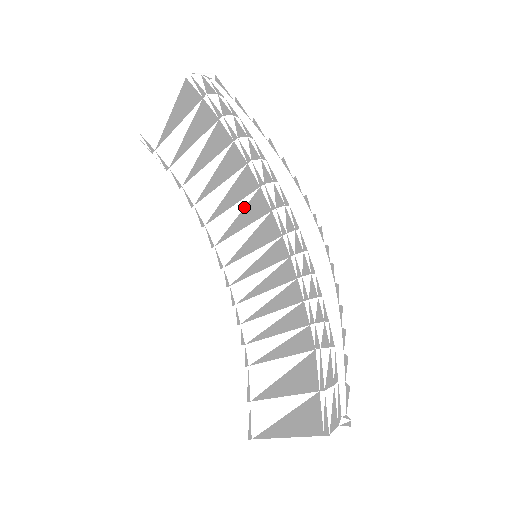
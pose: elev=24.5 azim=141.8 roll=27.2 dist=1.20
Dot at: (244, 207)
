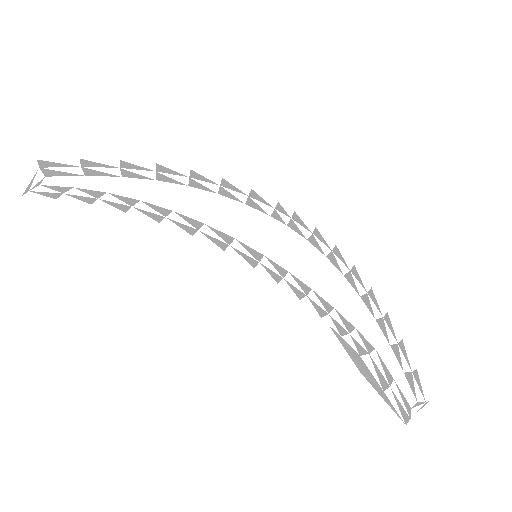
Dot at: occluded
